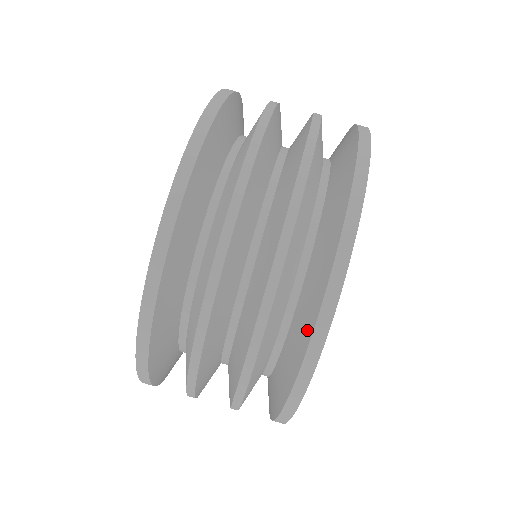
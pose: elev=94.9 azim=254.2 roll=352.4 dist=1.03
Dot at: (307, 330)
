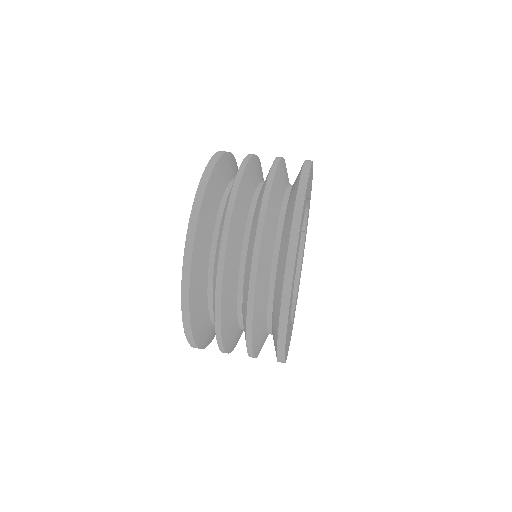
Dot at: (299, 174)
